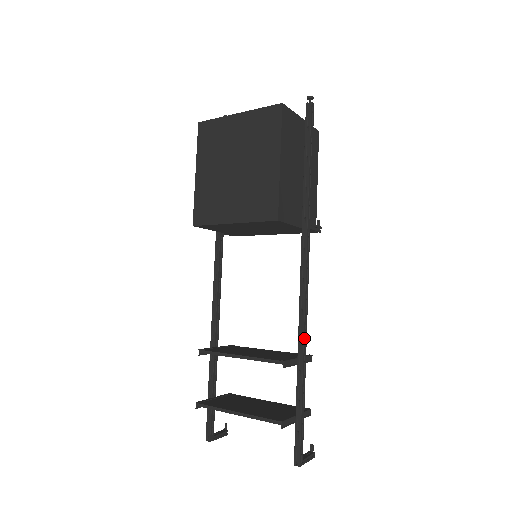
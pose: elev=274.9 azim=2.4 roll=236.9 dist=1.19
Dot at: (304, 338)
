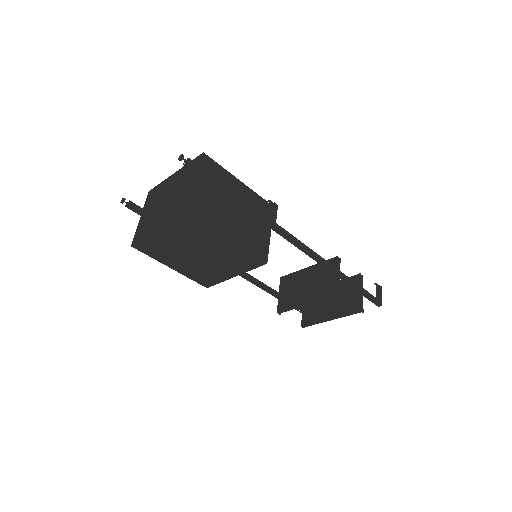
Dot at: (332, 268)
